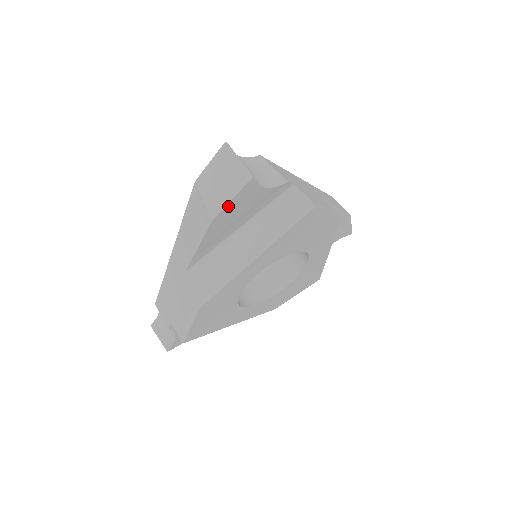
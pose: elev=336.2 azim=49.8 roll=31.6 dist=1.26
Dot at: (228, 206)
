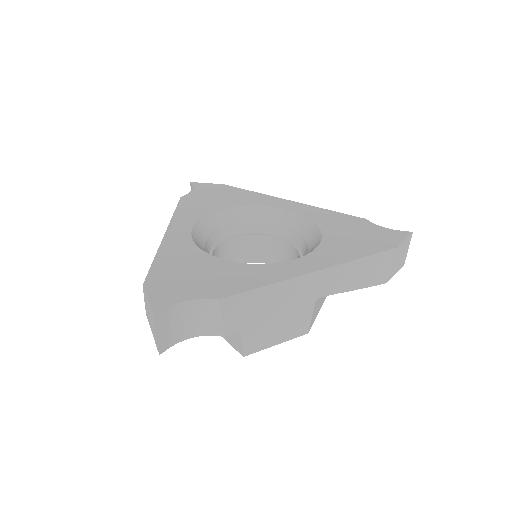
Dot at: occluded
